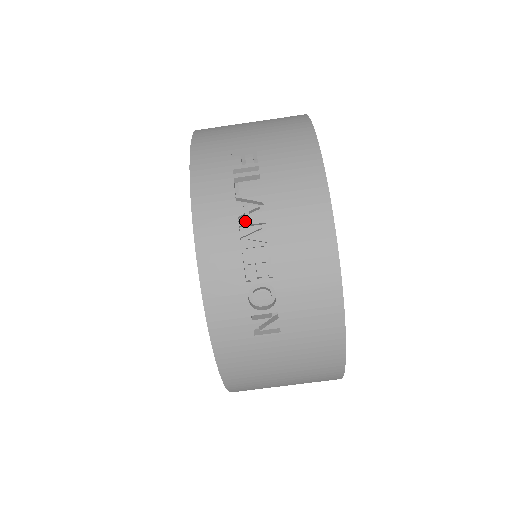
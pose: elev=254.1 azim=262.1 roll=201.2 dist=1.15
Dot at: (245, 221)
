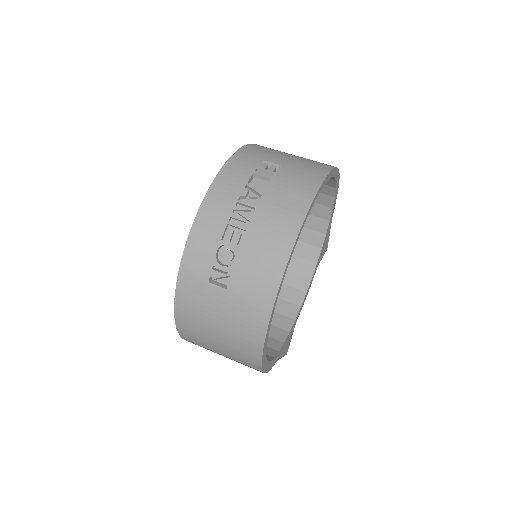
Dot at: (243, 201)
